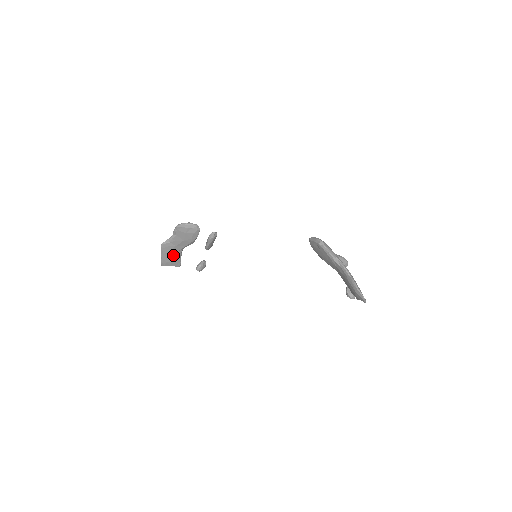
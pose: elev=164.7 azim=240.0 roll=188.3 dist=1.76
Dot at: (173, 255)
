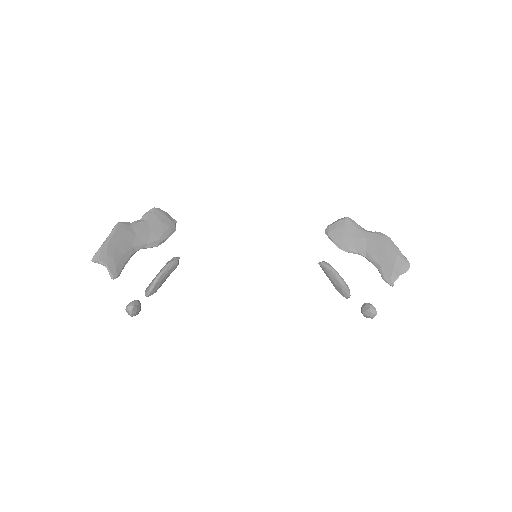
Dot at: (122, 249)
